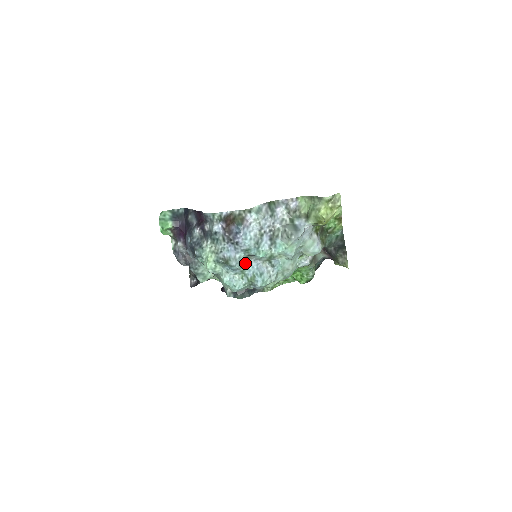
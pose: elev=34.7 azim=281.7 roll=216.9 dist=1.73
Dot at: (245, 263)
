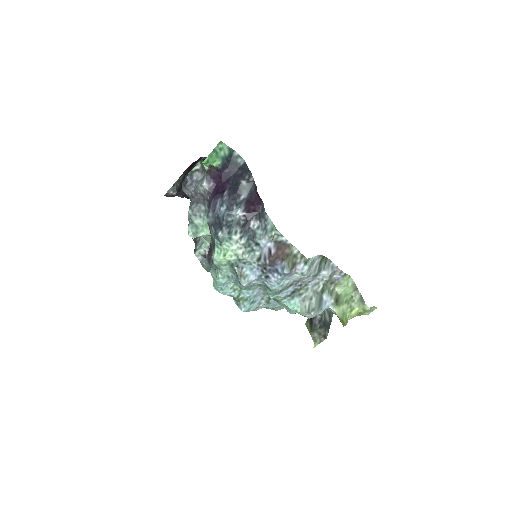
Dot at: (252, 286)
